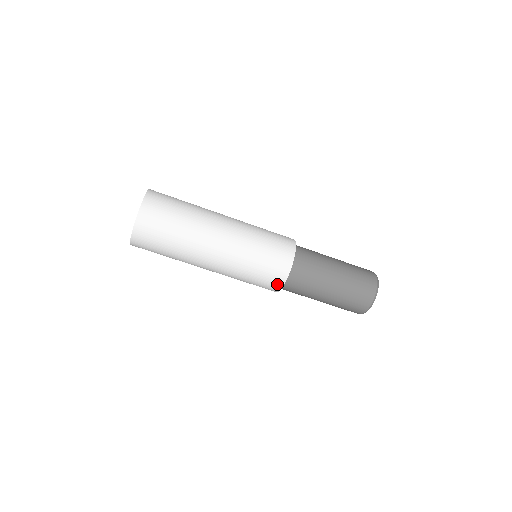
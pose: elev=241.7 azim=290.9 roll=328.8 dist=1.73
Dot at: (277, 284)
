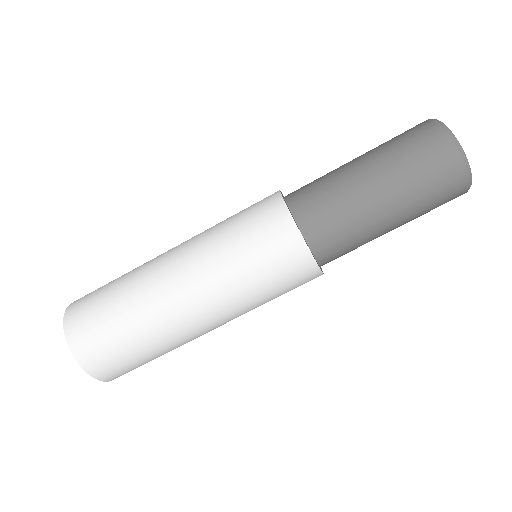
Dot at: (302, 260)
